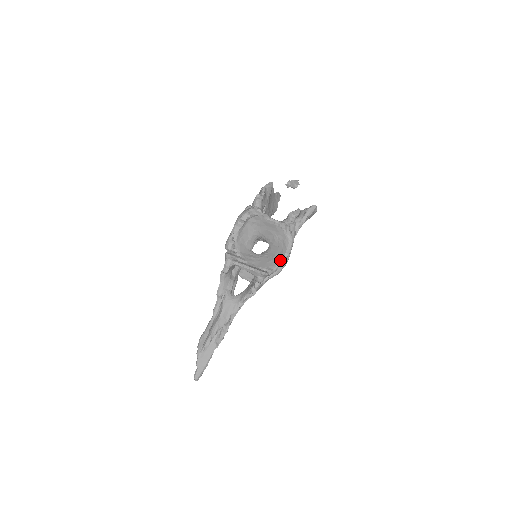
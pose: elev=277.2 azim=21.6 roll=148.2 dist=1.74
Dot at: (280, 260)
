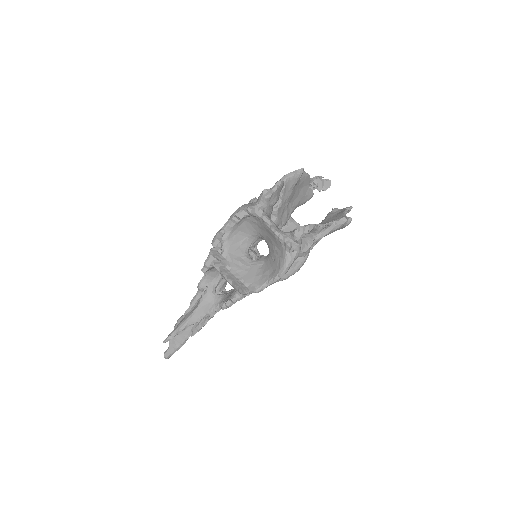
Dot at: (268, 281)
